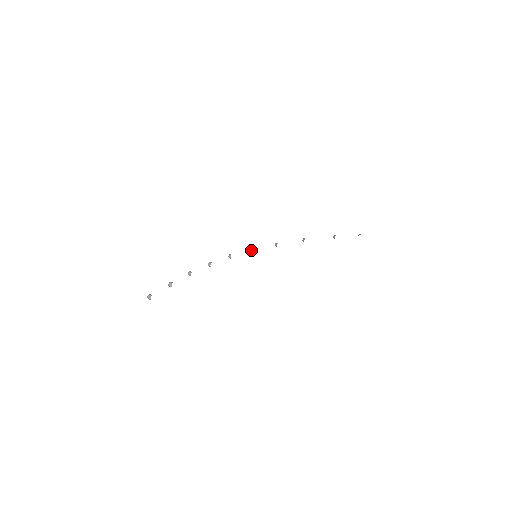
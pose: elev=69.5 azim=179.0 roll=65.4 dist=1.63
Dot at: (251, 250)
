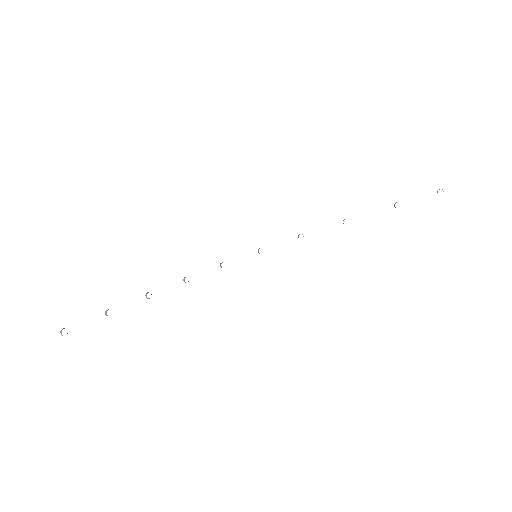
Dot at: (258, 251)
